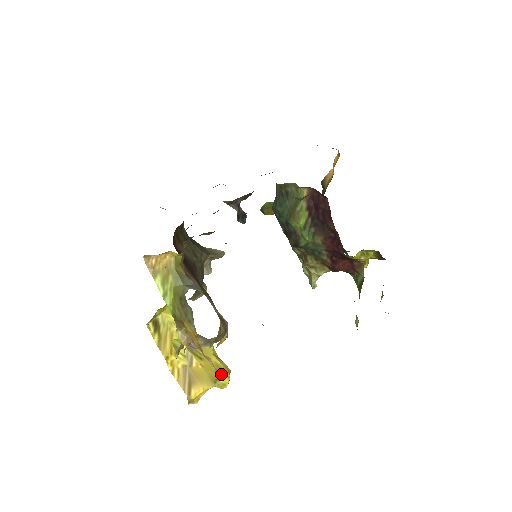
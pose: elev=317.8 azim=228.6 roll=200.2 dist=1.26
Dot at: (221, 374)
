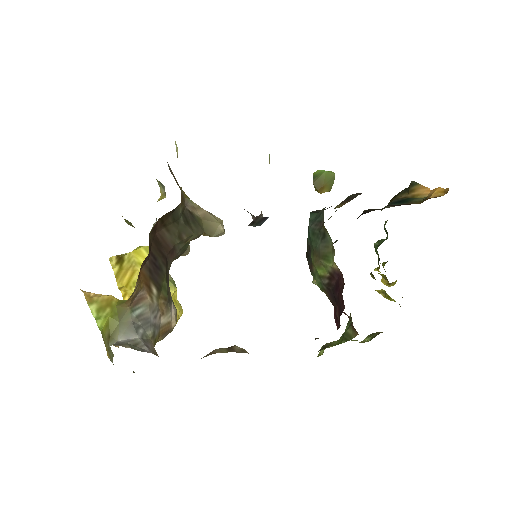
Dot at: occluded
